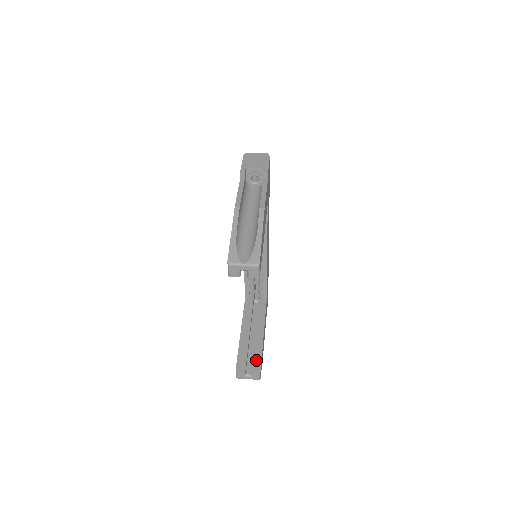
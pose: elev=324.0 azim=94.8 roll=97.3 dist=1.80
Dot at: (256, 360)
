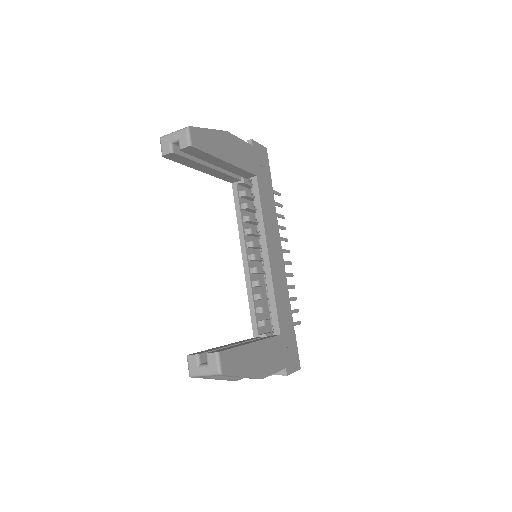
Dot at: (222, 349)
